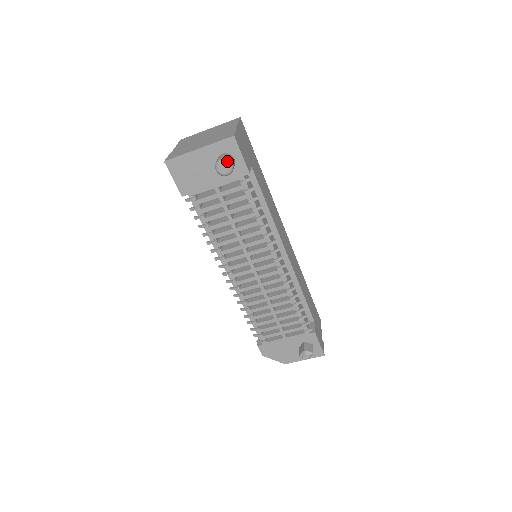
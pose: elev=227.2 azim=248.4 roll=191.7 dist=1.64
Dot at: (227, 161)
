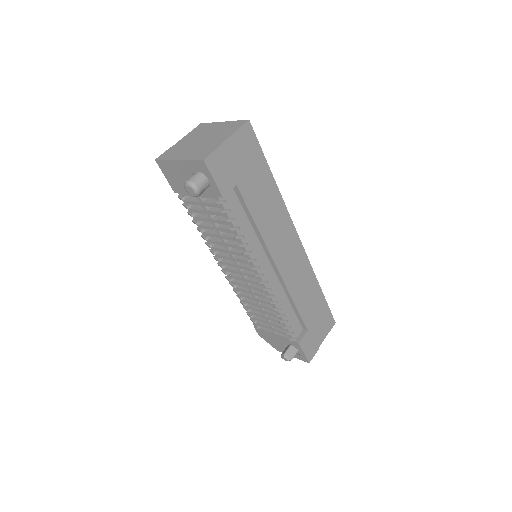
Dot at: (192, 185)
